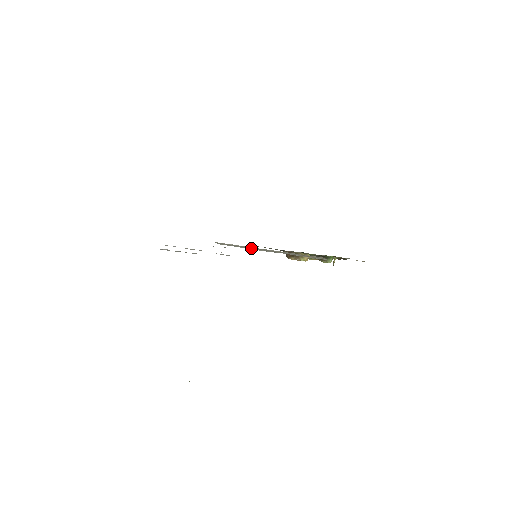
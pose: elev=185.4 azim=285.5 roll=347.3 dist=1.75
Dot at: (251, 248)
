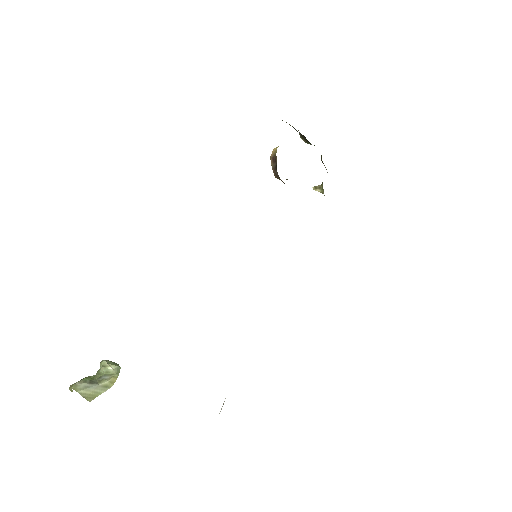
Dot at: occluded
